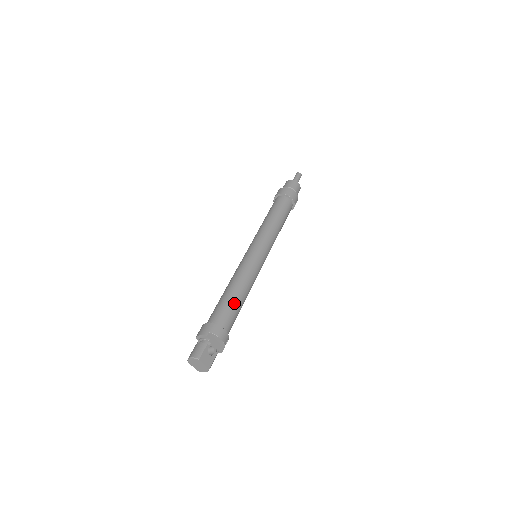
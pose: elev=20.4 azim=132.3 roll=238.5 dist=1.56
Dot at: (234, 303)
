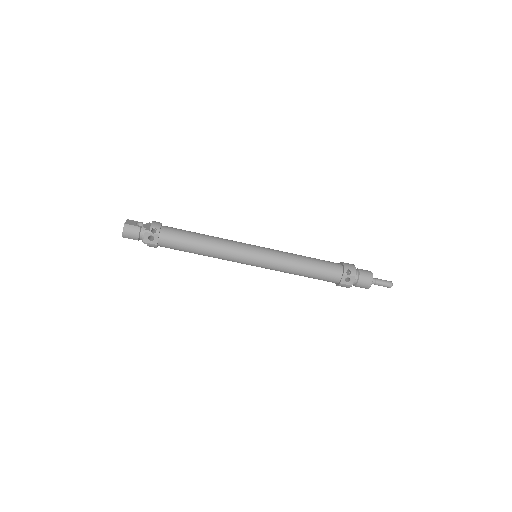
Dot at: occluded
